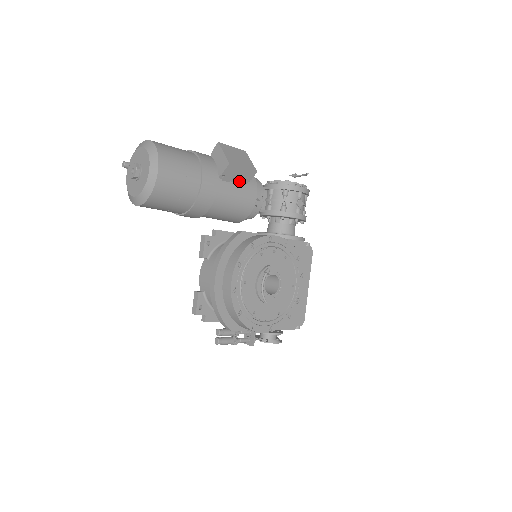
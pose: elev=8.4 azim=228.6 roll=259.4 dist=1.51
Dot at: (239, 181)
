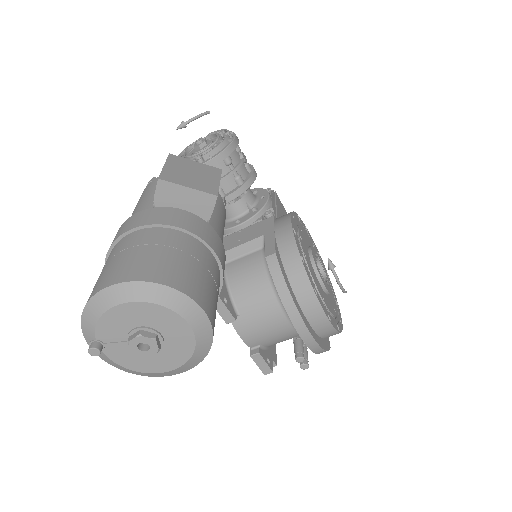
Dot at: occluded
